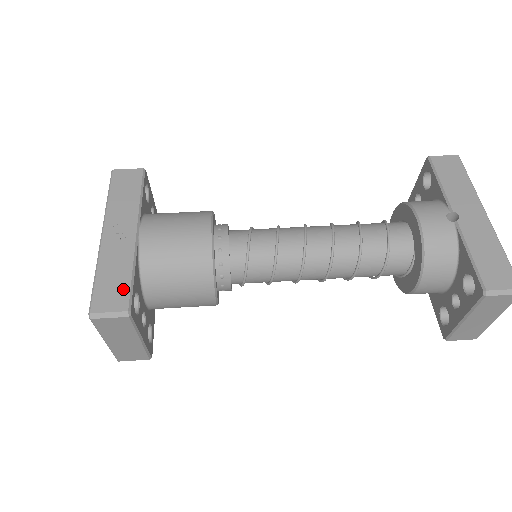
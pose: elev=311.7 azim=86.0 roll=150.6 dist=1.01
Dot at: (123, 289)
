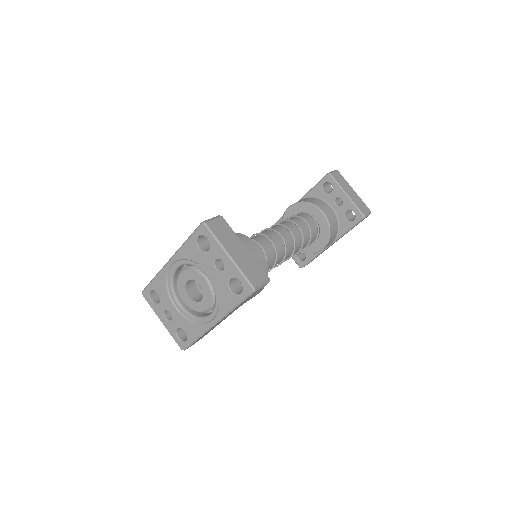
Dot at: occluded
